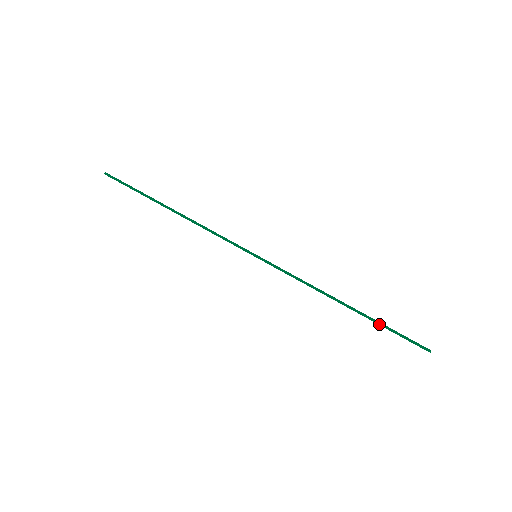
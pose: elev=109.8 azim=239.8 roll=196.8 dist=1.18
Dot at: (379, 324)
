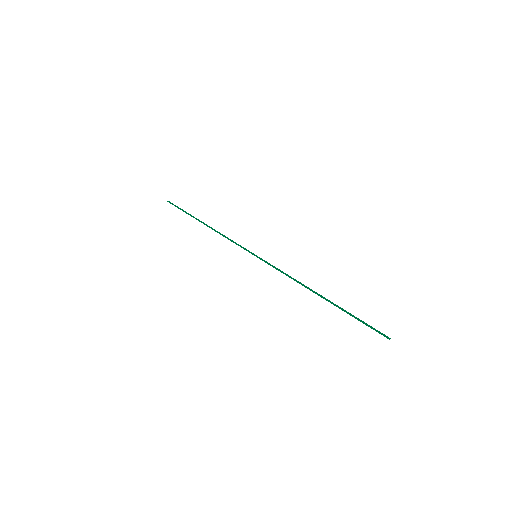
Dot at: (346, 311)
